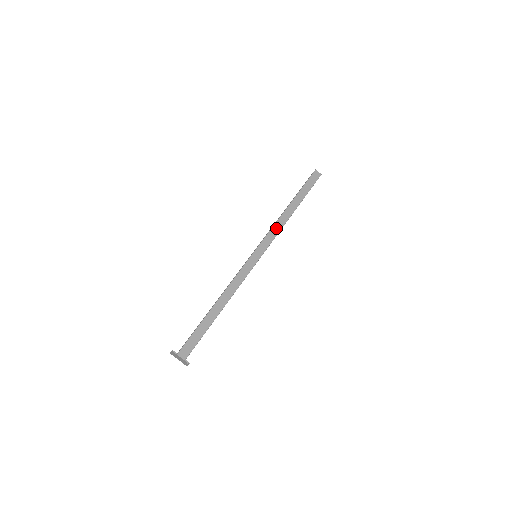
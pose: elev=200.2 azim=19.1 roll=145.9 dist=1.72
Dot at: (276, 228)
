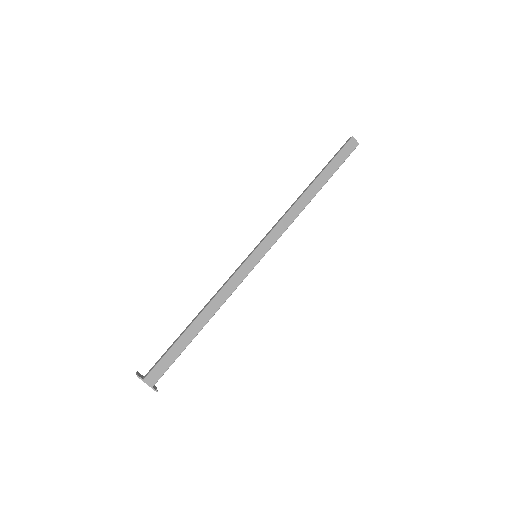
Dot at: (287, 219)
